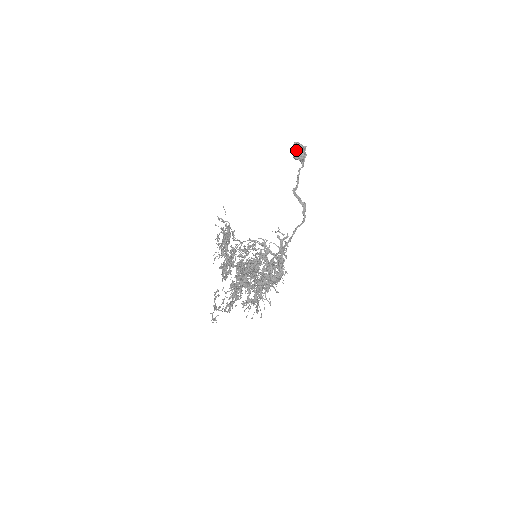
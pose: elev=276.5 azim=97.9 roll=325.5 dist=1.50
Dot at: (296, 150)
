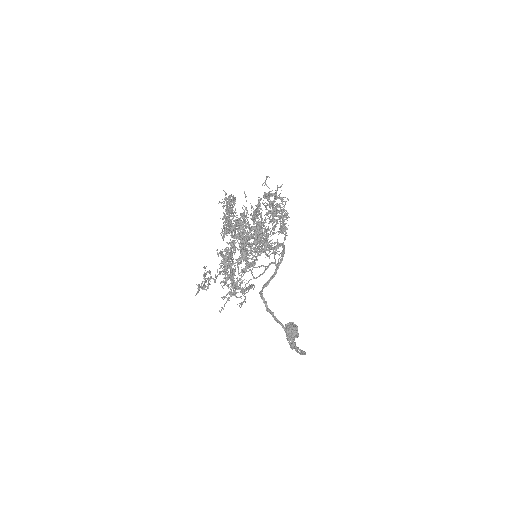
Dot at: occluded
